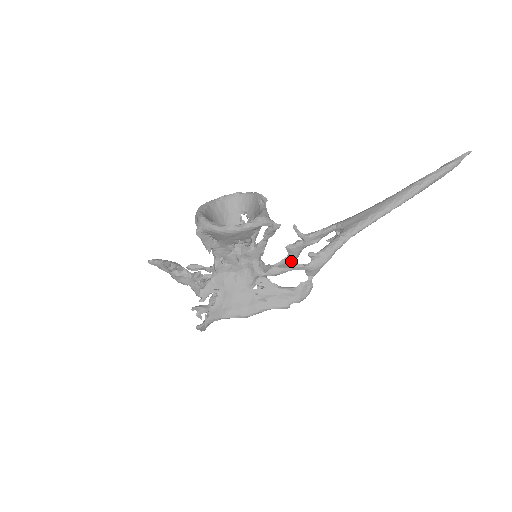
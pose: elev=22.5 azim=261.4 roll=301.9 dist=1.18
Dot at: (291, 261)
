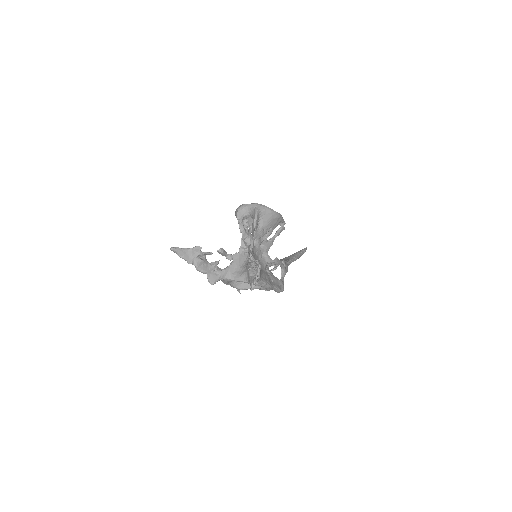
Dot at: occluded
